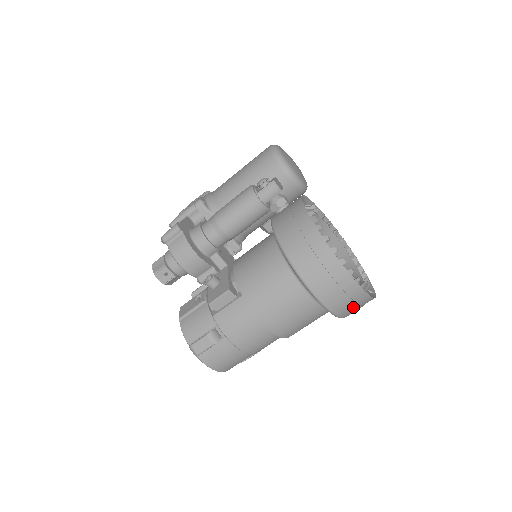
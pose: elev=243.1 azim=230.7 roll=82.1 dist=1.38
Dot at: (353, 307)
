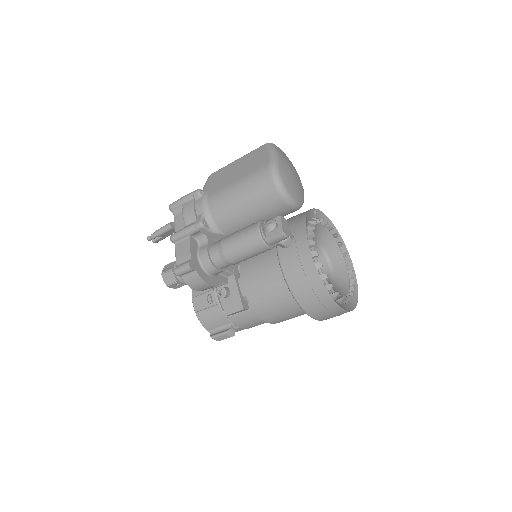
Dot at: occluded
